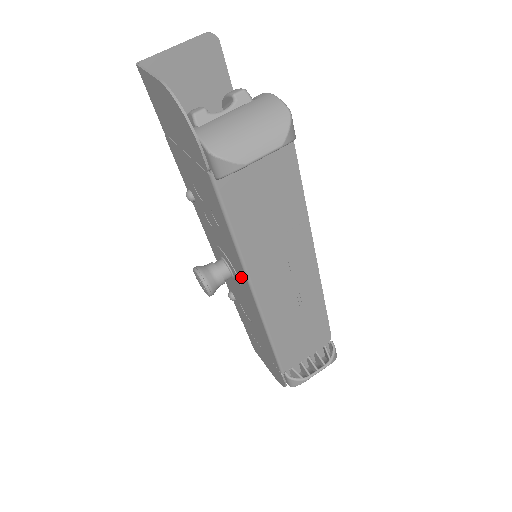
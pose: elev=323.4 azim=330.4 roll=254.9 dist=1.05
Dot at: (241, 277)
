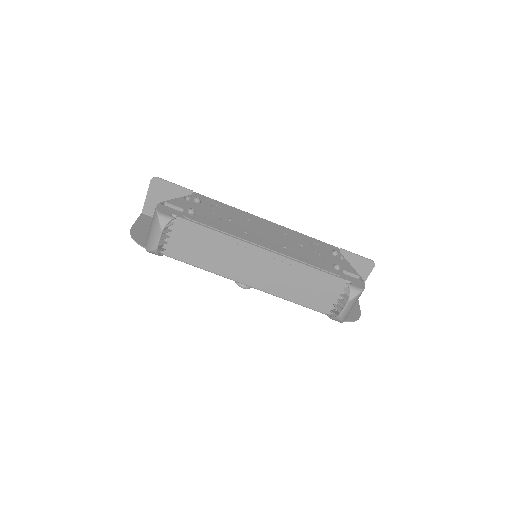
Dot at: occluded
